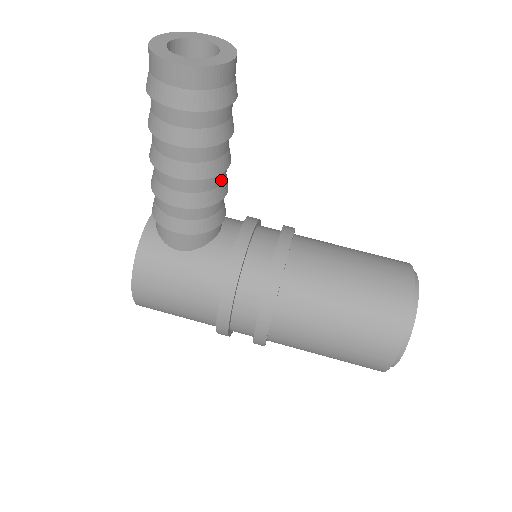
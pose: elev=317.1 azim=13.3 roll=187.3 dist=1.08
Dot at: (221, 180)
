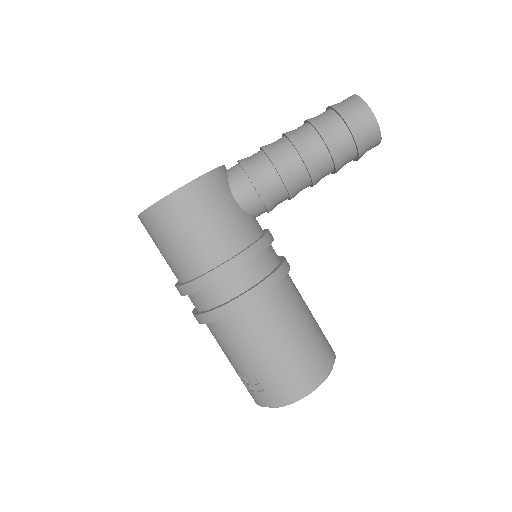
Dot at: occluded
